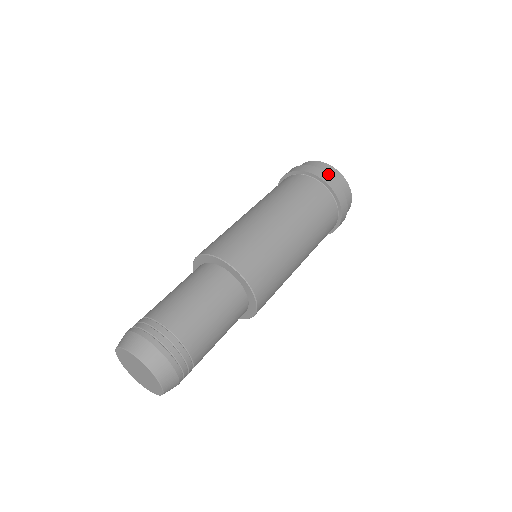
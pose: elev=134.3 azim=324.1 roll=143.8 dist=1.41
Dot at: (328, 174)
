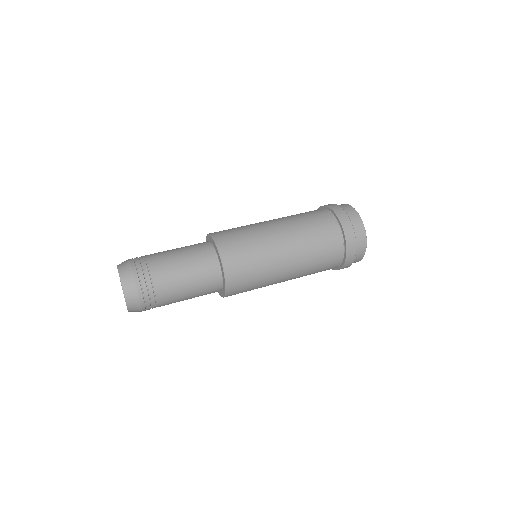
Dot at: (353, 230)
